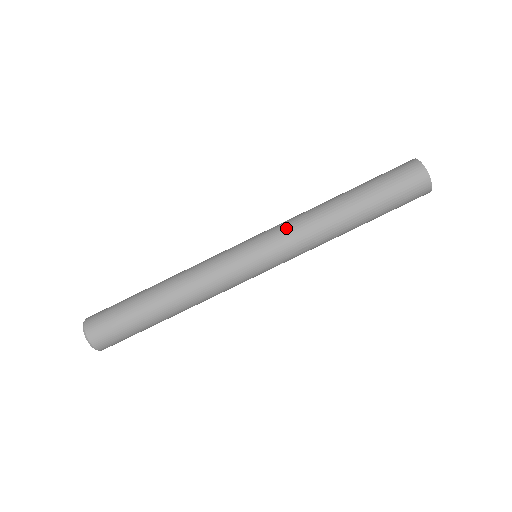
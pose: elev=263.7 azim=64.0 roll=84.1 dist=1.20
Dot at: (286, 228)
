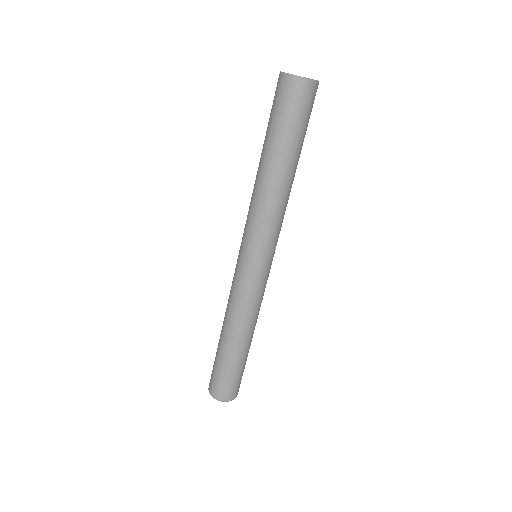
Dot at: (248, 221)
